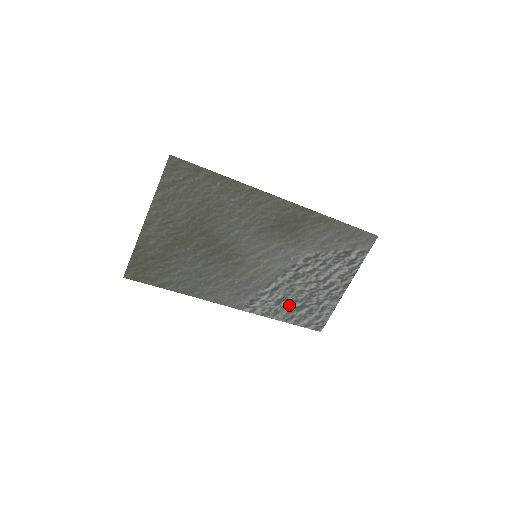
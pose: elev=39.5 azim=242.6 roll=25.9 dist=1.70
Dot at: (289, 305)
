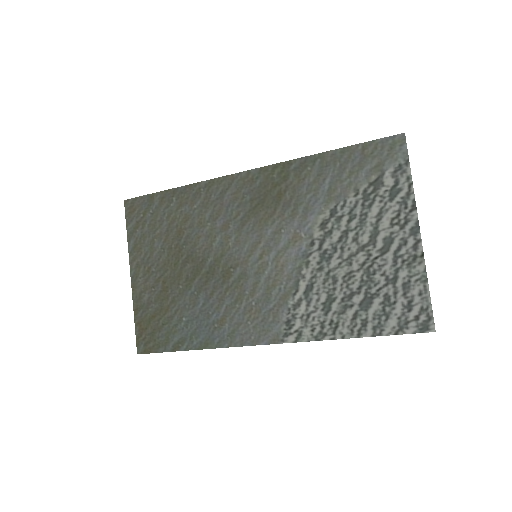
Dot at: (346, 306)
